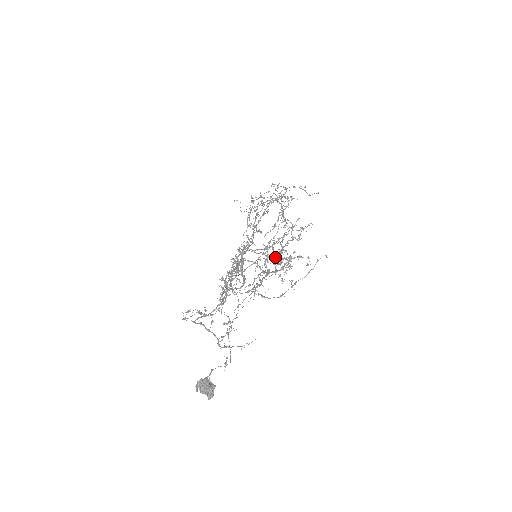
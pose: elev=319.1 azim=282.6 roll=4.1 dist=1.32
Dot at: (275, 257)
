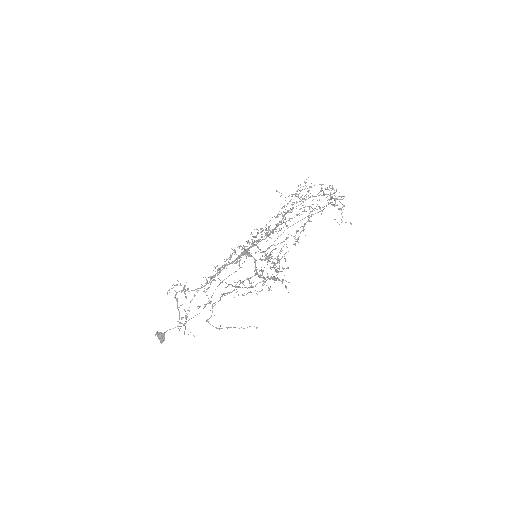
Dot at: (272, 262)
